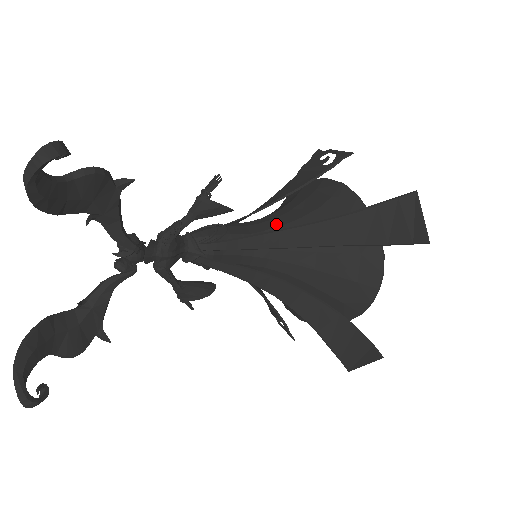
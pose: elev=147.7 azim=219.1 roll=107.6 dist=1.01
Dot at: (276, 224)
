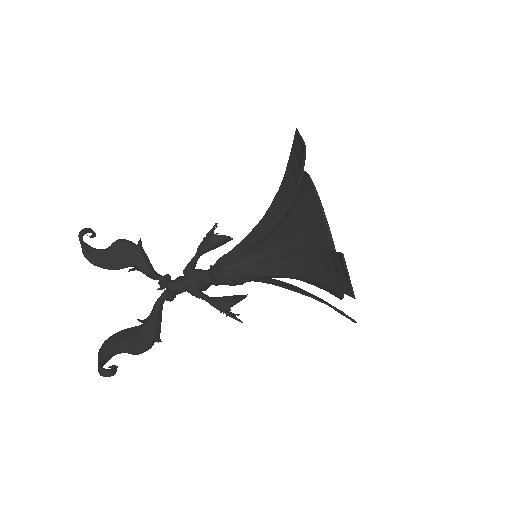
Dot at: occluded
